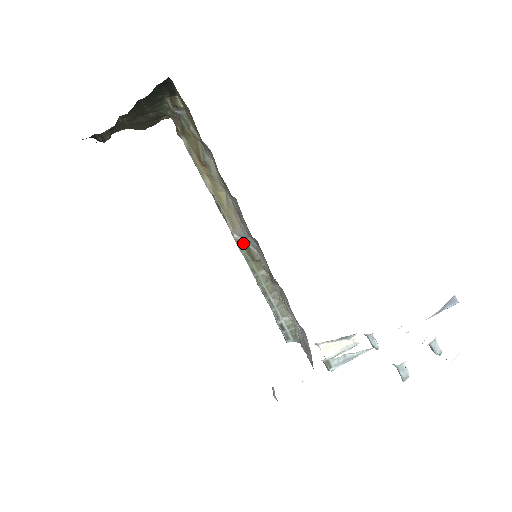
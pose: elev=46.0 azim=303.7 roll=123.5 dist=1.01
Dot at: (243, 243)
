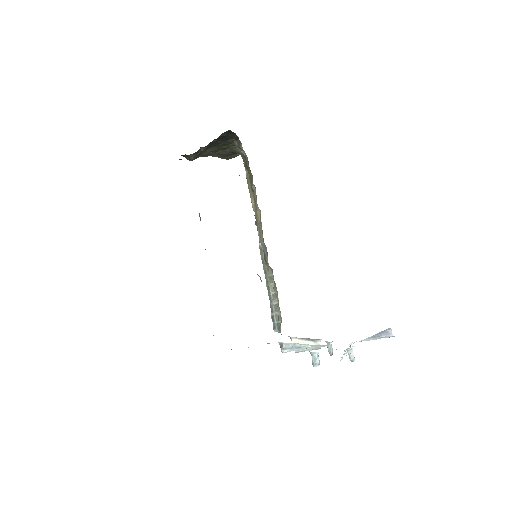
Dot at: (263, 250)
